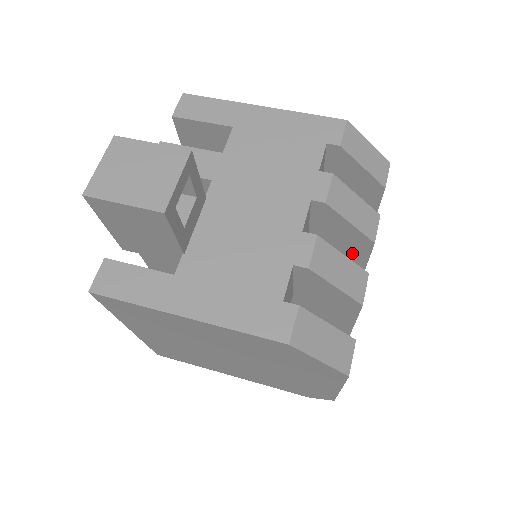
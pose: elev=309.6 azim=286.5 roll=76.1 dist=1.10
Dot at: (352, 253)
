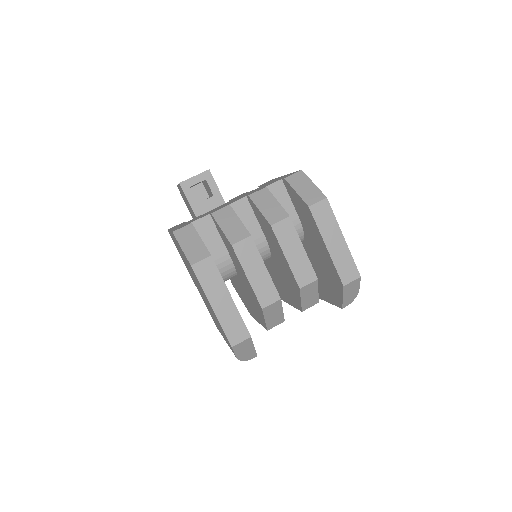
Dot at: (276, 243)
